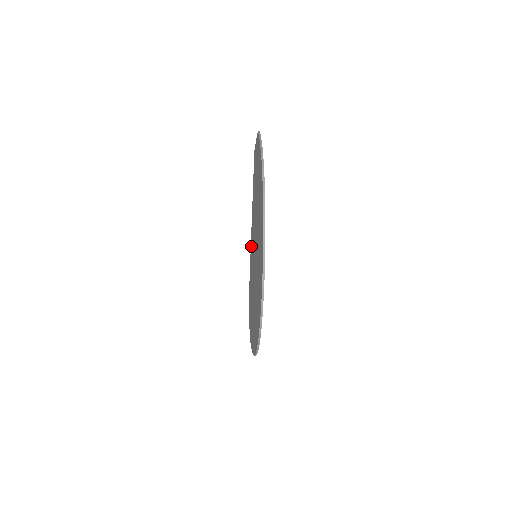
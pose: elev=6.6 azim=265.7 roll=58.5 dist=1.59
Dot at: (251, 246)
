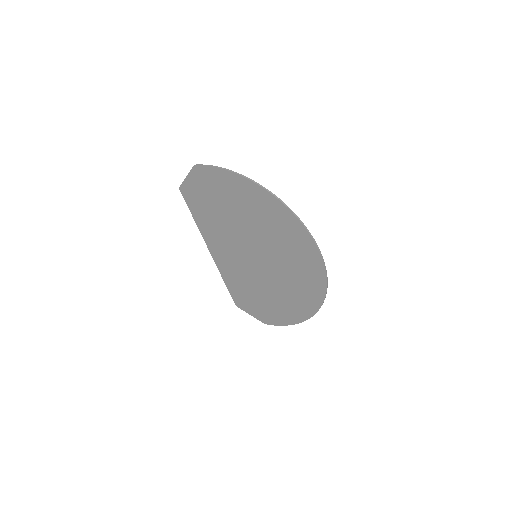
Dot at: (221, 262)
